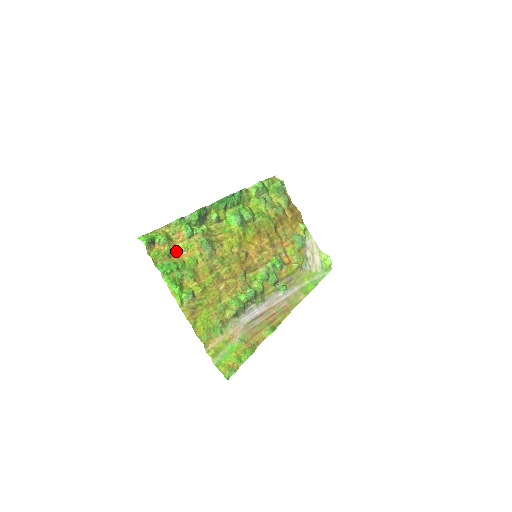
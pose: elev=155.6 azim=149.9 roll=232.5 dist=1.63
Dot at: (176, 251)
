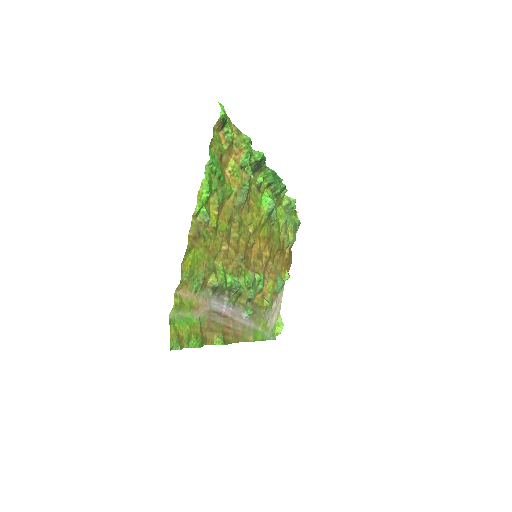
Dot at: (226, 162)
